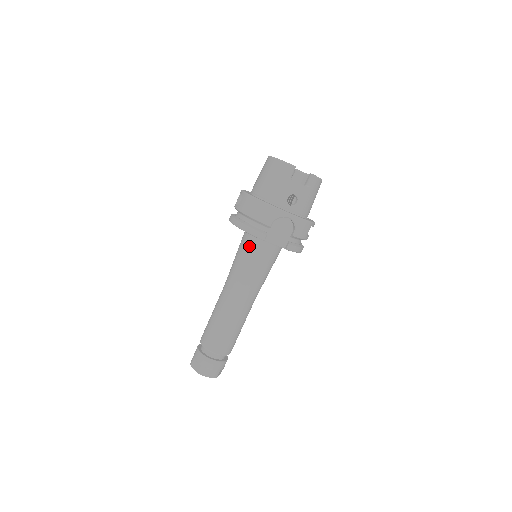
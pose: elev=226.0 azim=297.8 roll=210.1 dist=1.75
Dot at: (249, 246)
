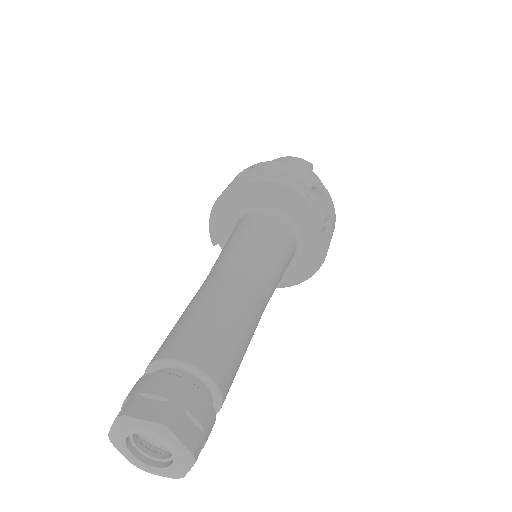
Dot at: (264, 220)
